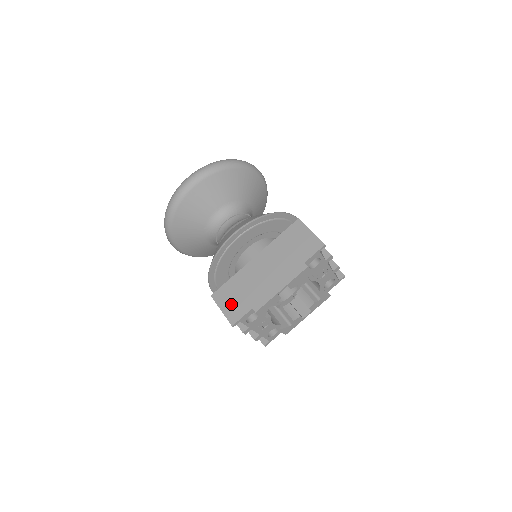
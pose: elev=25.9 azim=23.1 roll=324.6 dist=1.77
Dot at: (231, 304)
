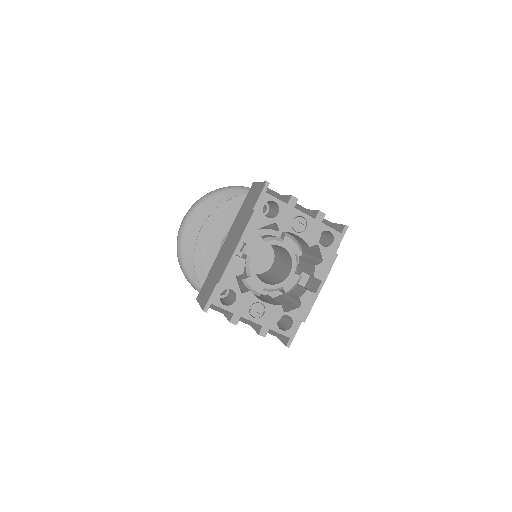
Dot at: (205, 293)
